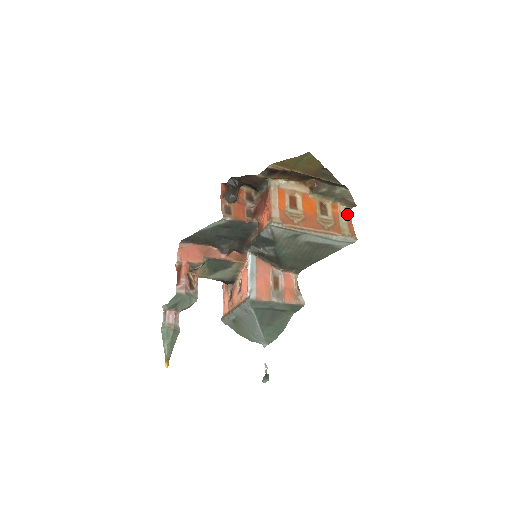
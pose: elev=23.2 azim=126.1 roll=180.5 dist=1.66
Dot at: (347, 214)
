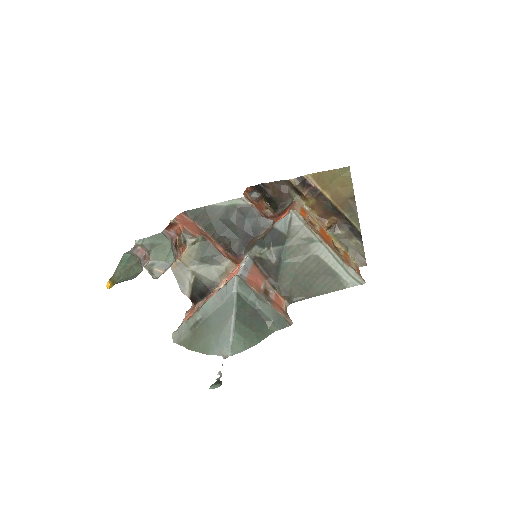
Dot at: (356, 267)
